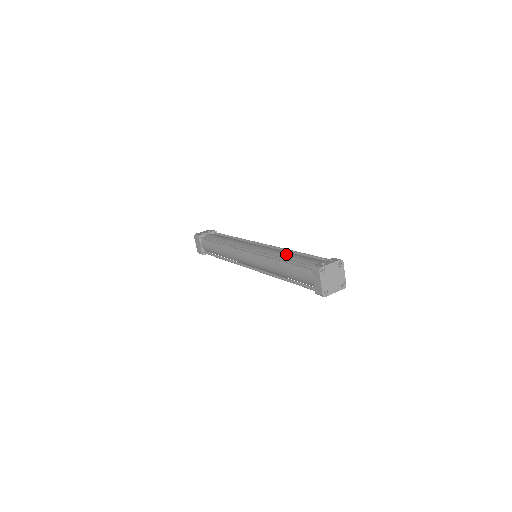
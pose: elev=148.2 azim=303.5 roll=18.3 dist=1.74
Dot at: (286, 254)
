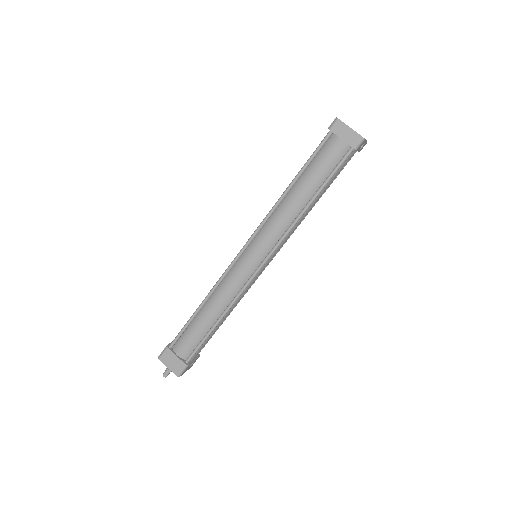
Dot at: occluded
